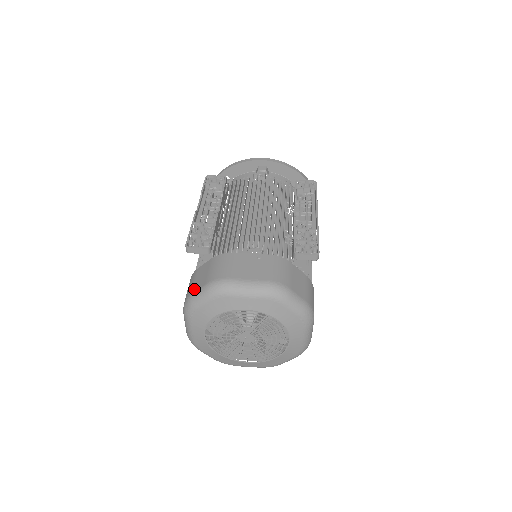
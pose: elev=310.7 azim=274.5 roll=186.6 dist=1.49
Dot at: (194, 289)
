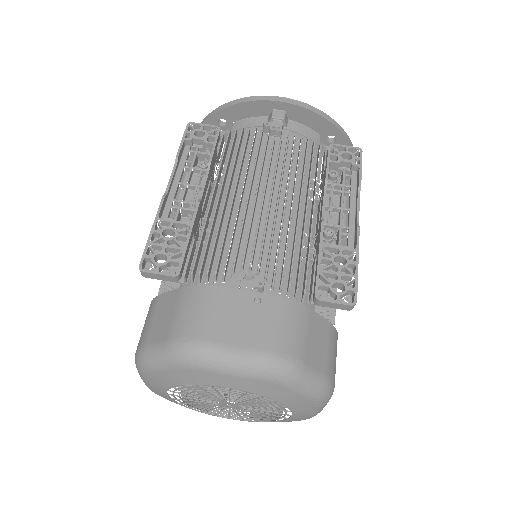
Dot at: (150, 338)
